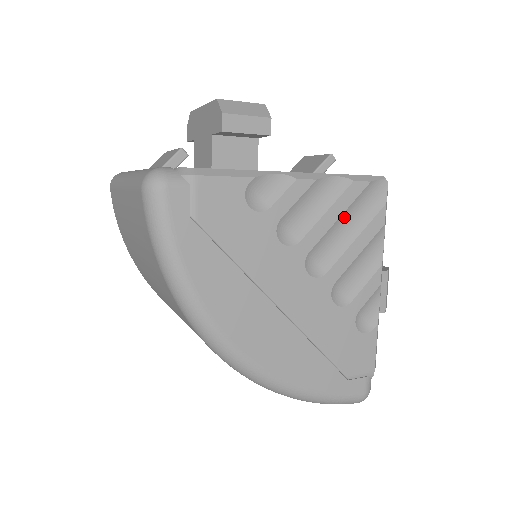
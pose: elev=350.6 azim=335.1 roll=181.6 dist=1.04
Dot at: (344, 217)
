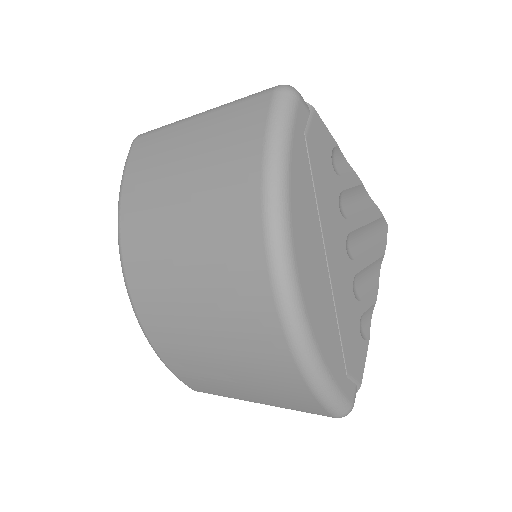
Dot at: (368, 227)
